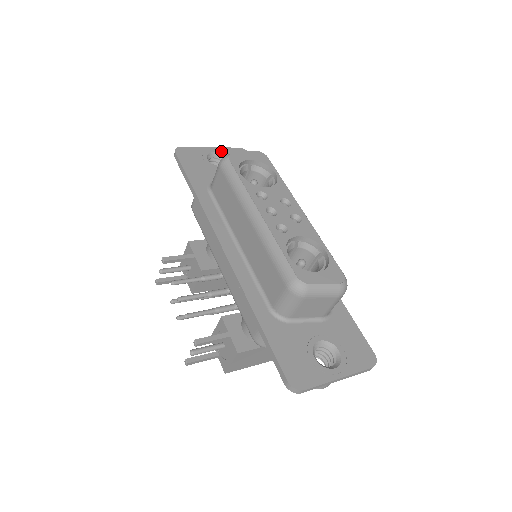
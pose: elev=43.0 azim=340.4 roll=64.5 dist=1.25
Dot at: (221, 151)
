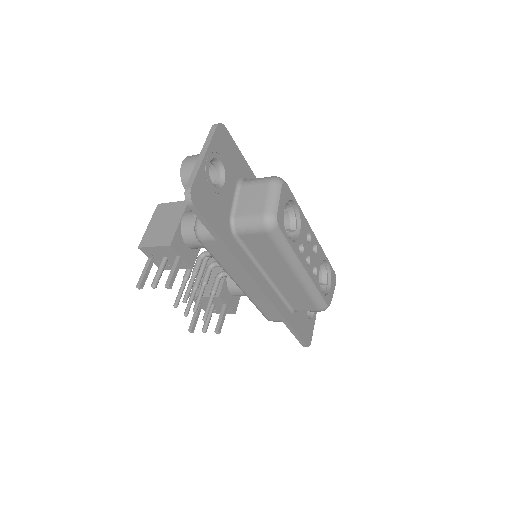
Dot at: (212, 153)
